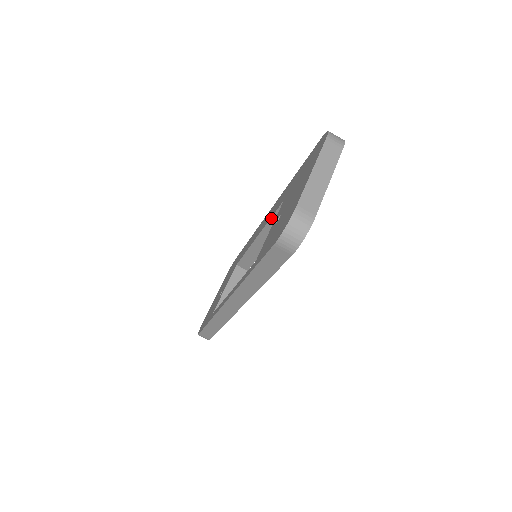
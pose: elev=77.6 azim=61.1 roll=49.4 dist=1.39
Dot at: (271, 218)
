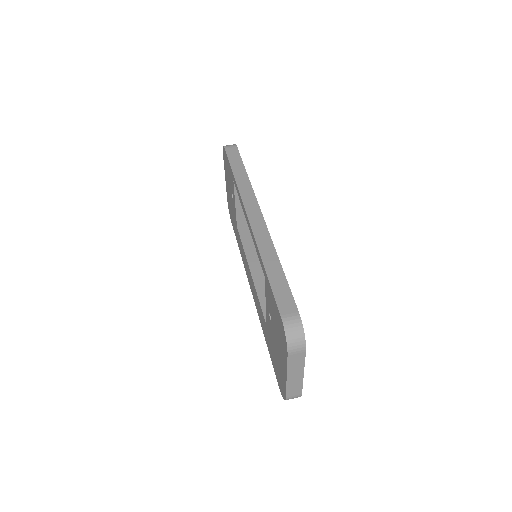
Dot at: (243, 245)
